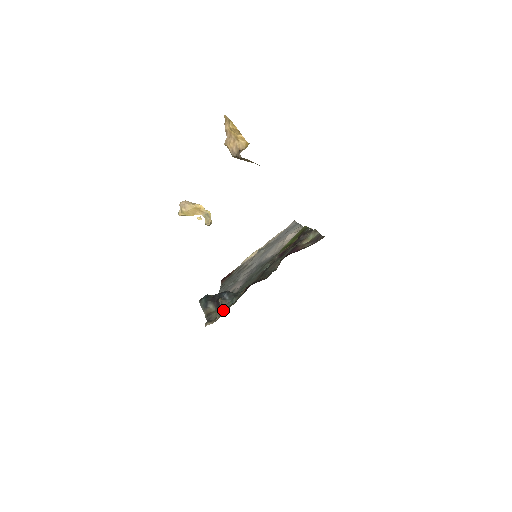
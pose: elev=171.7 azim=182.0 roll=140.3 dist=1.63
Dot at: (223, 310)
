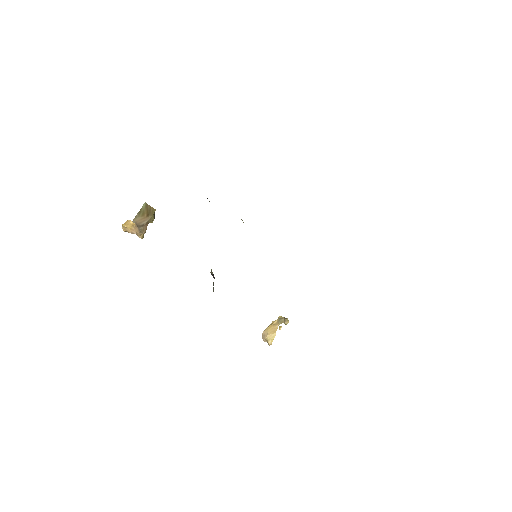
Dot at: occluded
